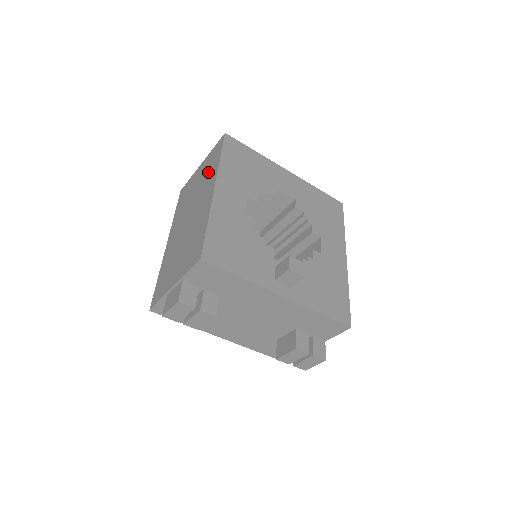
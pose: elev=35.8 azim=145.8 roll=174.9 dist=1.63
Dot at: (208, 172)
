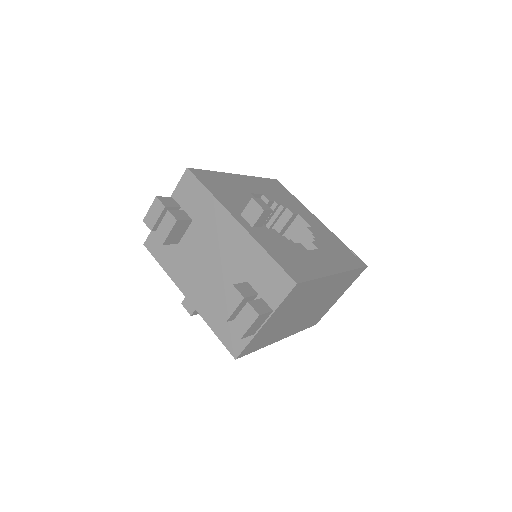
Dot at: occluded
